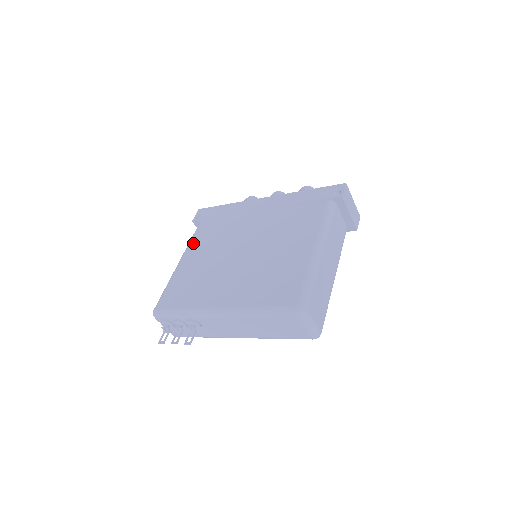
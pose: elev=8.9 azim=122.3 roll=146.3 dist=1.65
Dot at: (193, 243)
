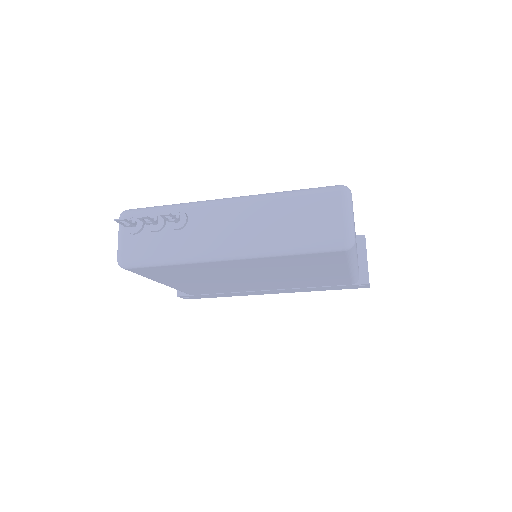
Dot at: occluded
